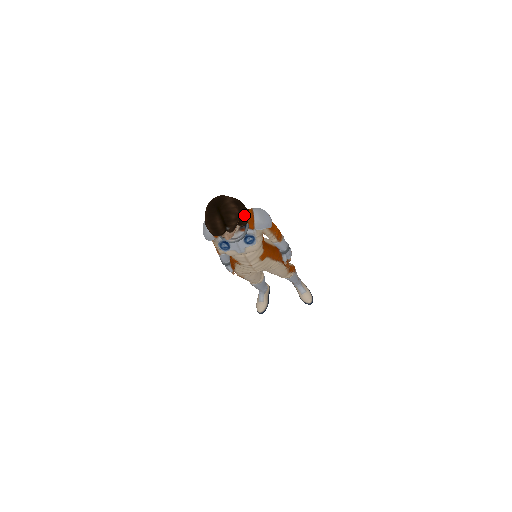
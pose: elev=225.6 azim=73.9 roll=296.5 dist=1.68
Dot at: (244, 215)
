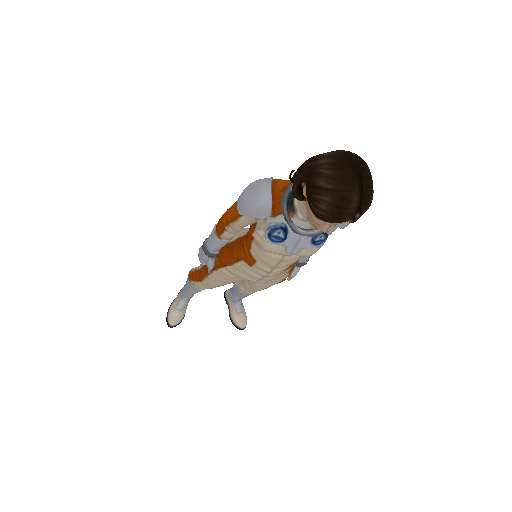
Dot at: occluded
